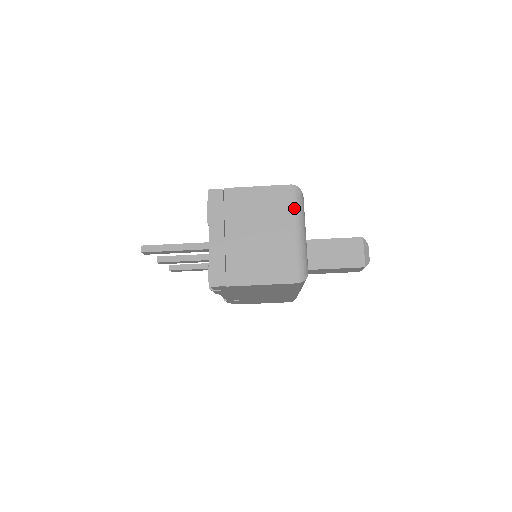
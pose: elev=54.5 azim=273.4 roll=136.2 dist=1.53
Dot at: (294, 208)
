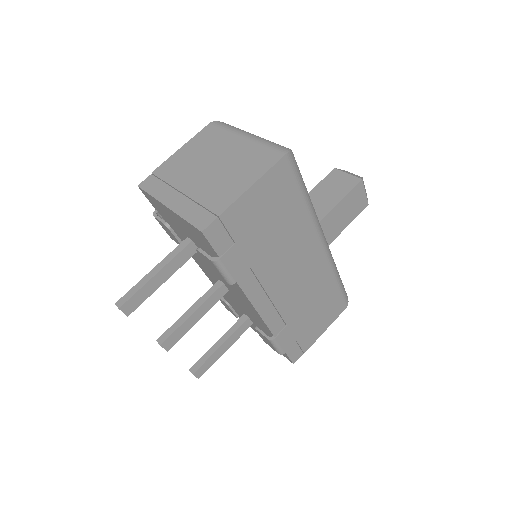
Dot at: (227, 129)
